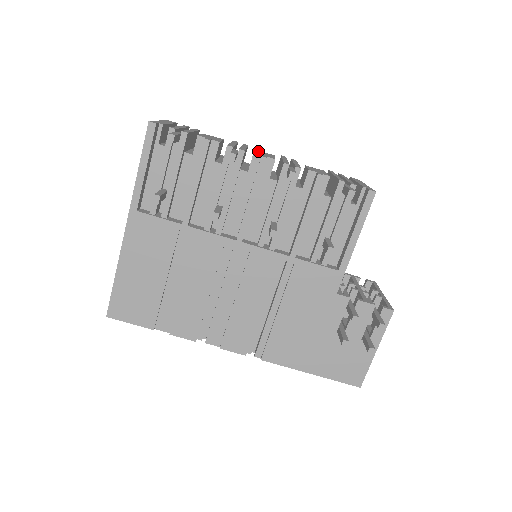
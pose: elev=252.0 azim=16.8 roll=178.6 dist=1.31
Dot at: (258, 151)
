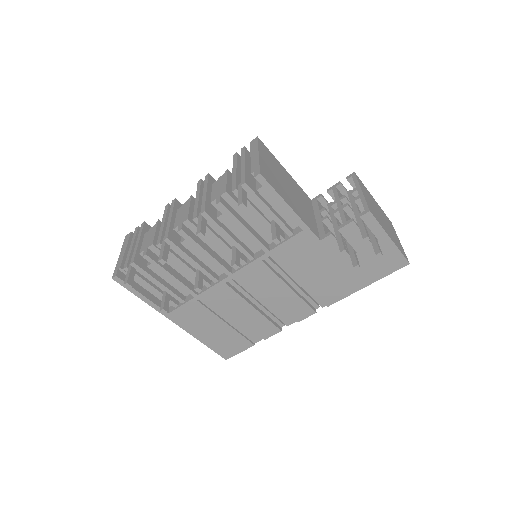
Dot at: (178, 212)
